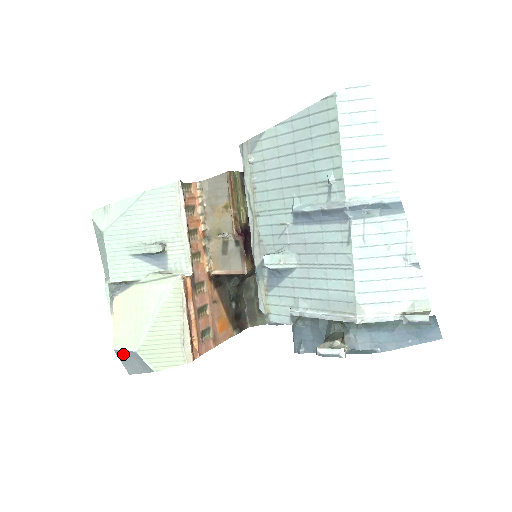
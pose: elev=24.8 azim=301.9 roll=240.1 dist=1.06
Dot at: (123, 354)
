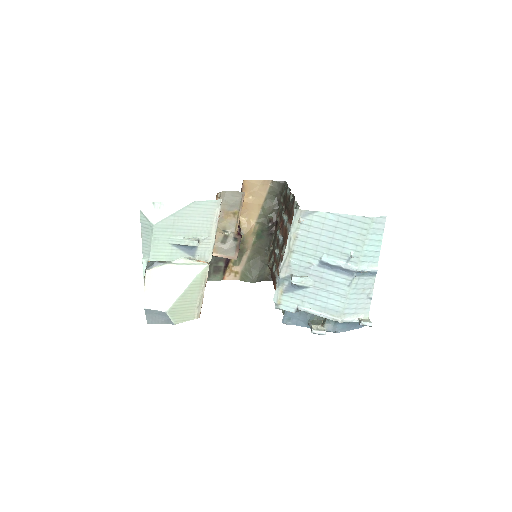
Dot at: (152, 312)
